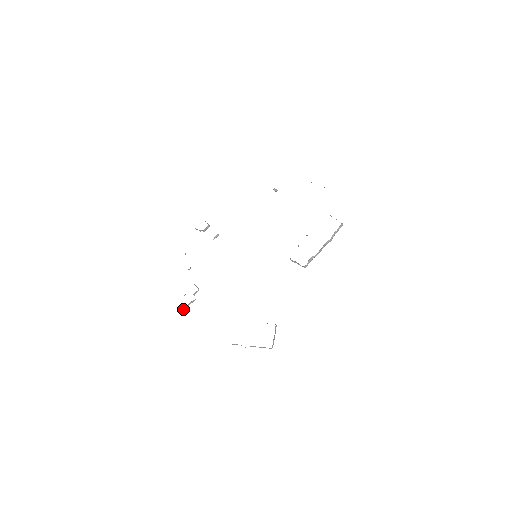
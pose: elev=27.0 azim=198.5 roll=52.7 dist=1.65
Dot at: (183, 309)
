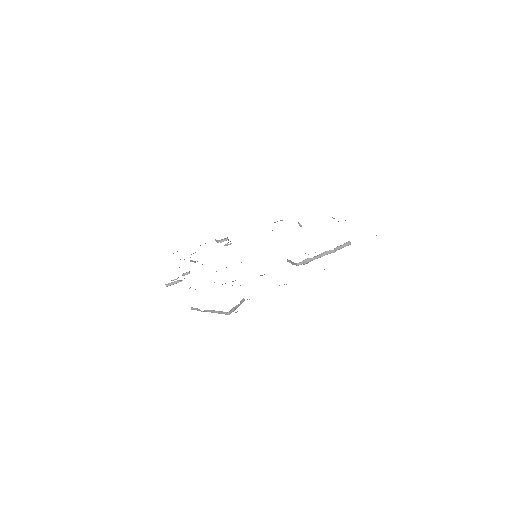
Dot at: (166, 285)
